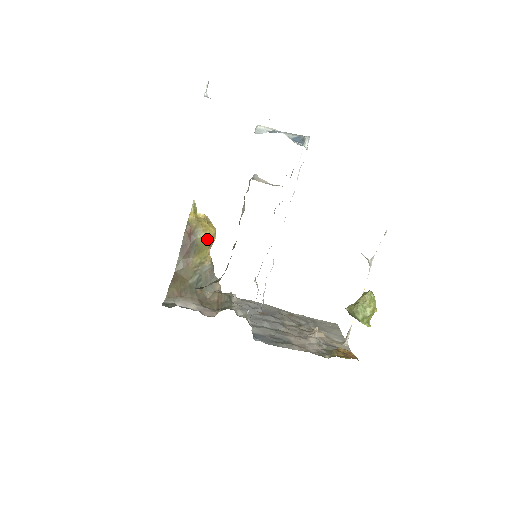
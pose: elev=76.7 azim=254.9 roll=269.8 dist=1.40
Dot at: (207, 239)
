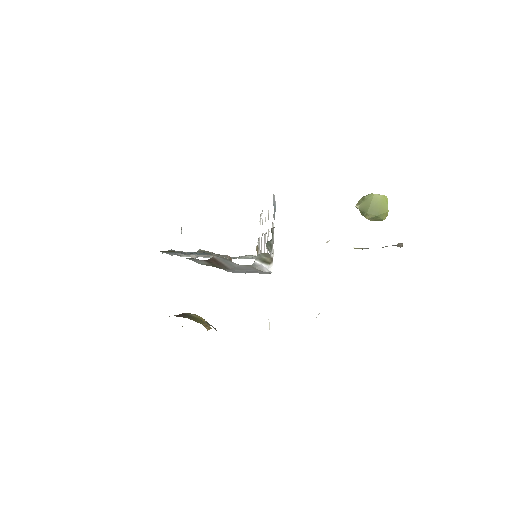
Dot at: occluded
